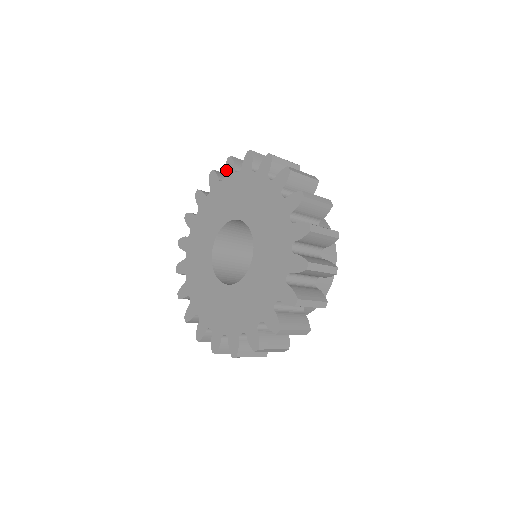
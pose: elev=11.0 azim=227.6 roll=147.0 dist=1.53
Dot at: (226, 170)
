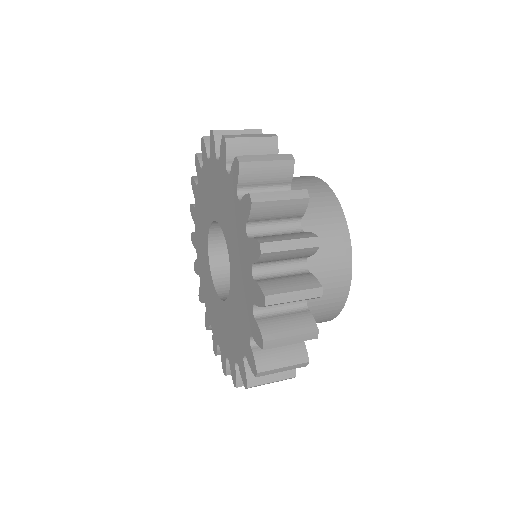
Dot at: (196, 171)
